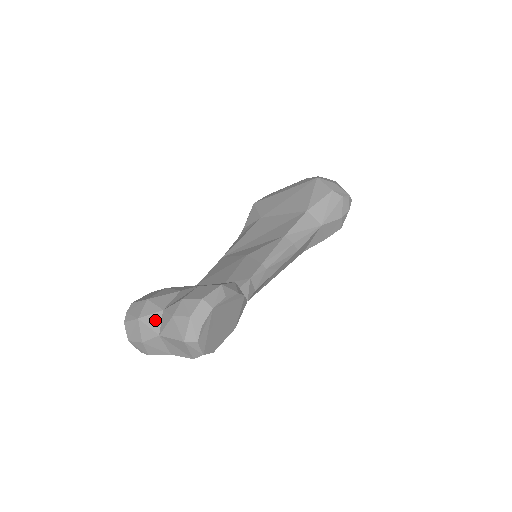
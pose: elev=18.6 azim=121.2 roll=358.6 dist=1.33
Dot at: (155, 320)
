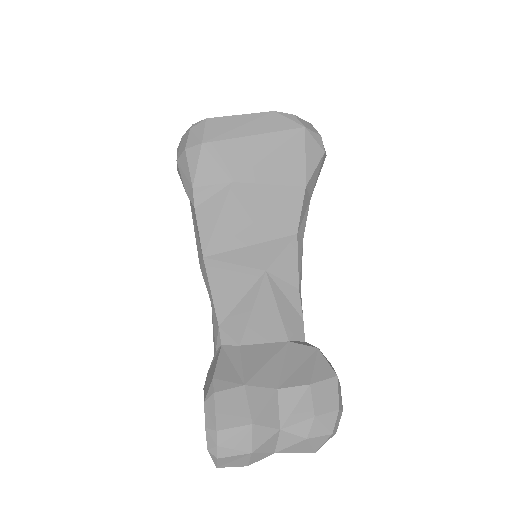
Dot at: (271, 443)
